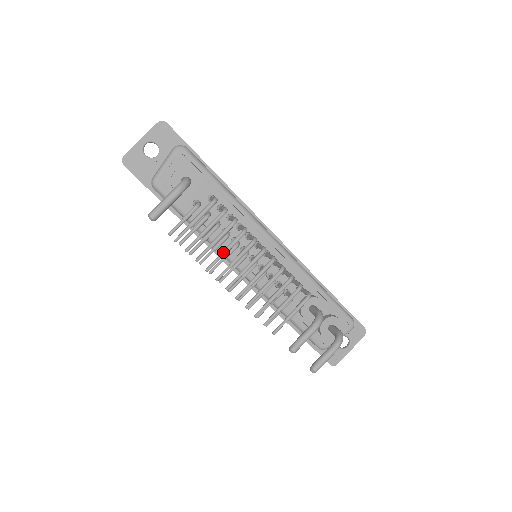
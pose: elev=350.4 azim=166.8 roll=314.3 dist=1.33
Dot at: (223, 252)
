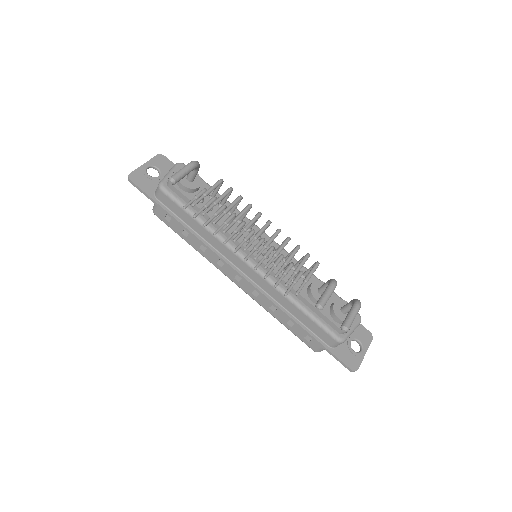
Dot at: (236, 217)
